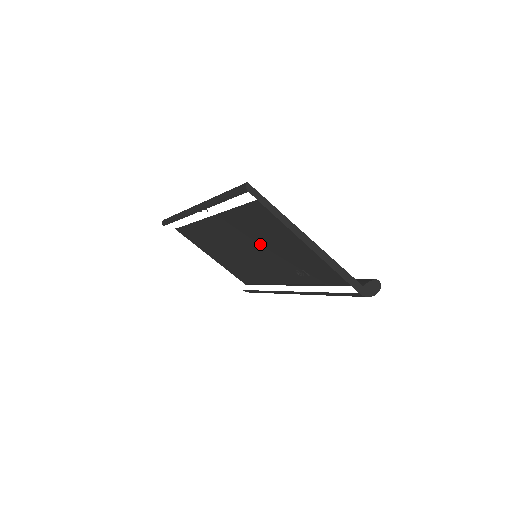
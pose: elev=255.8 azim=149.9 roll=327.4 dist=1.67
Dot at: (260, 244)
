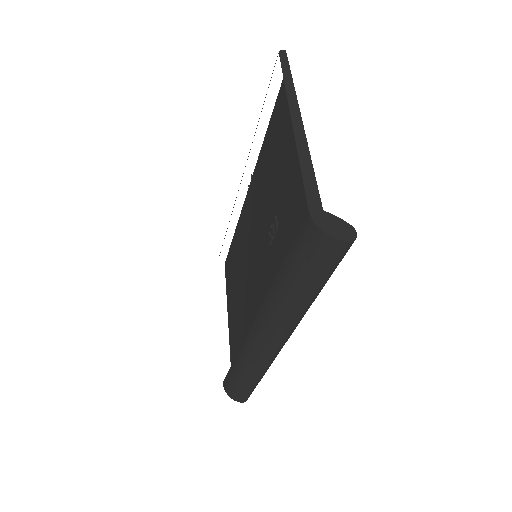
Dot at: (265, 207)
